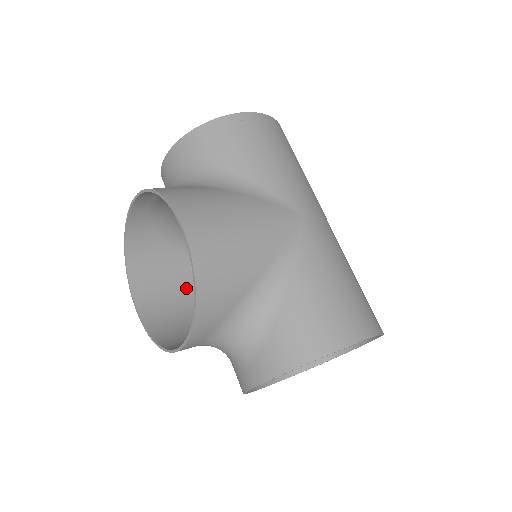
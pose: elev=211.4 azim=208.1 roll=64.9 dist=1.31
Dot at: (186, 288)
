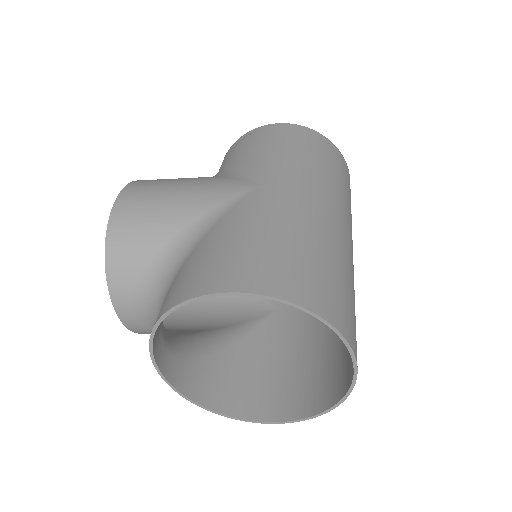
Dot at: (218, 306)
